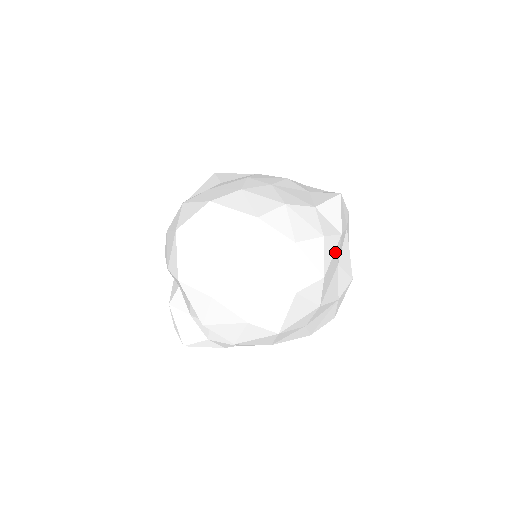
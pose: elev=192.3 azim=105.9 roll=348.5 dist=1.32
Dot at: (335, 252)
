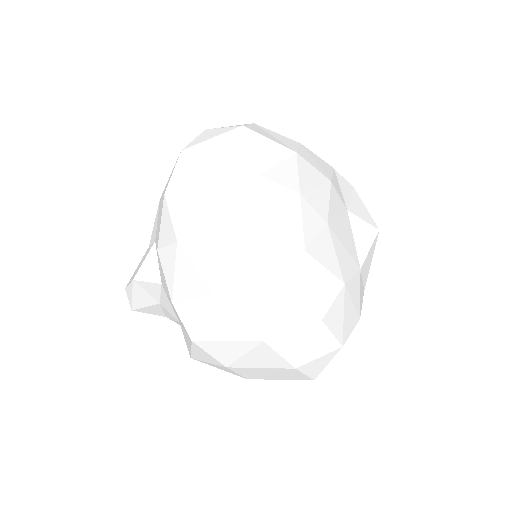
Dot at: occluded
